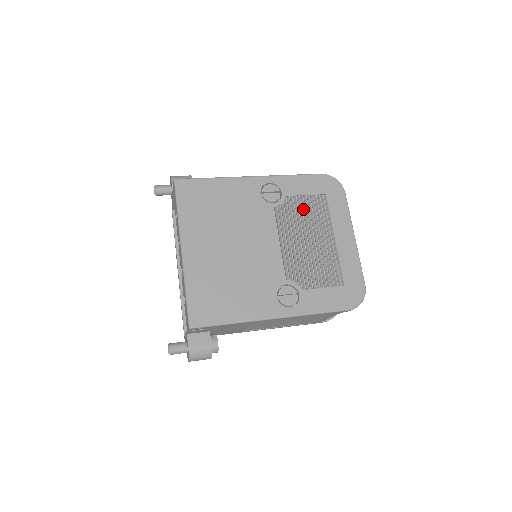
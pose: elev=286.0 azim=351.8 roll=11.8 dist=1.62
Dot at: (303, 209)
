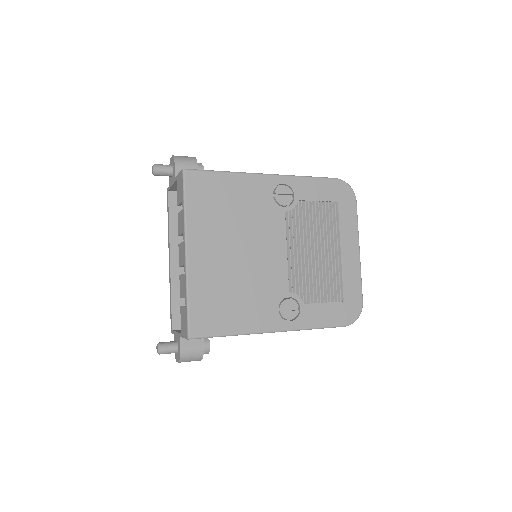
Dot at: (313, 216)
